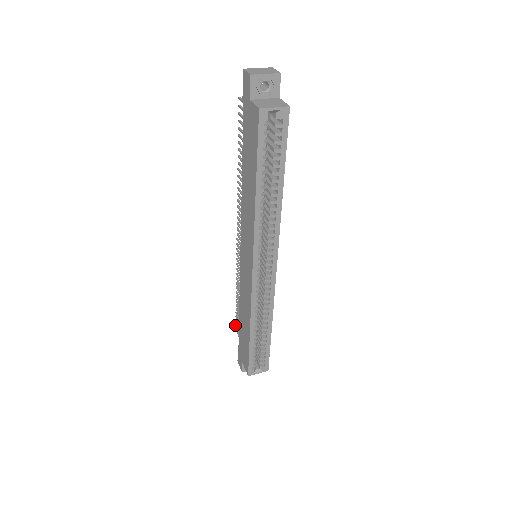
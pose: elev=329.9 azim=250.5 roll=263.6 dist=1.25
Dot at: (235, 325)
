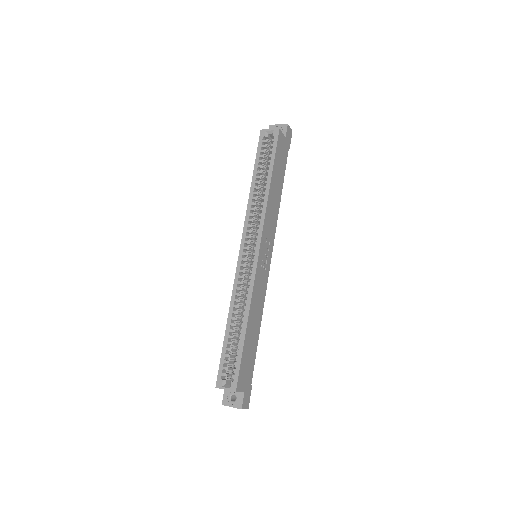
Dot at: occluded
